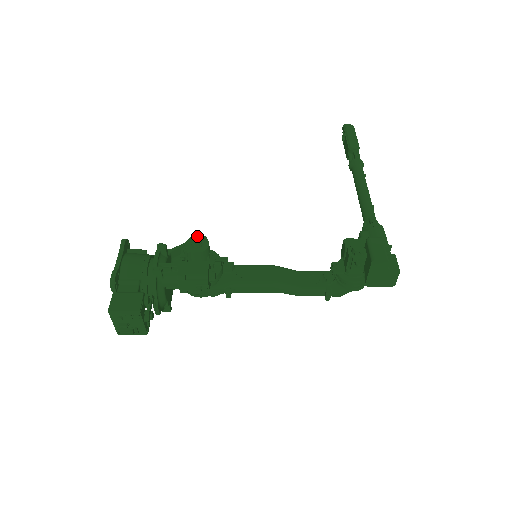
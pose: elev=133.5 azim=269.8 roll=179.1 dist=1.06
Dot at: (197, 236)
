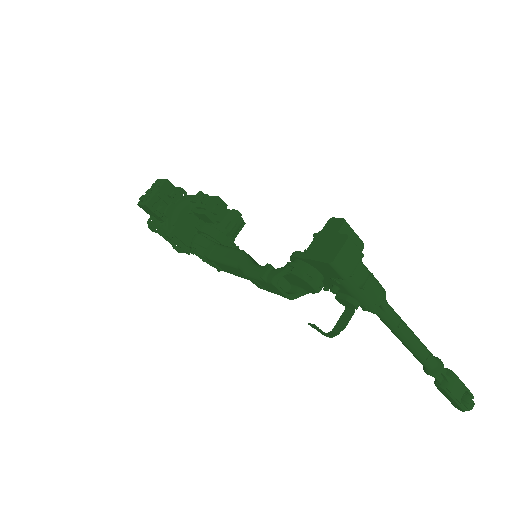
Dot at: occluded
